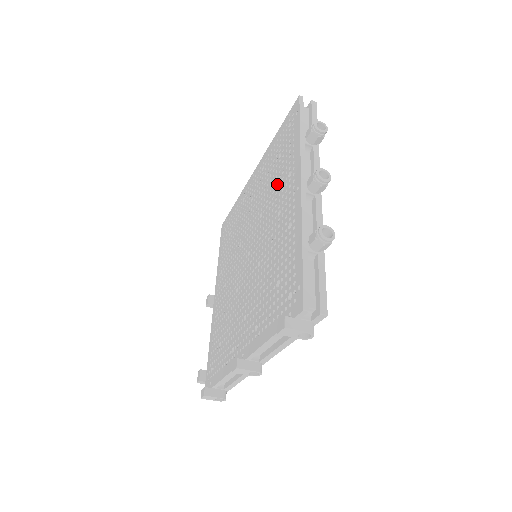
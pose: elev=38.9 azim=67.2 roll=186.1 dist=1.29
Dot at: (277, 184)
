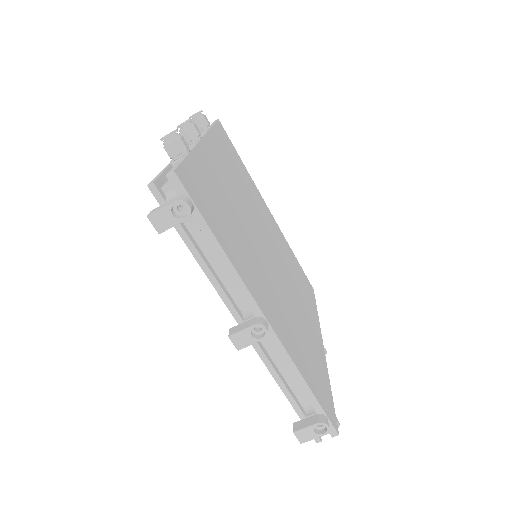
Dot at: occluded
